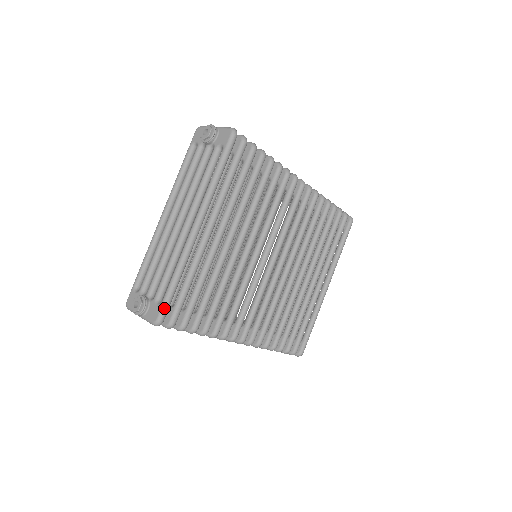
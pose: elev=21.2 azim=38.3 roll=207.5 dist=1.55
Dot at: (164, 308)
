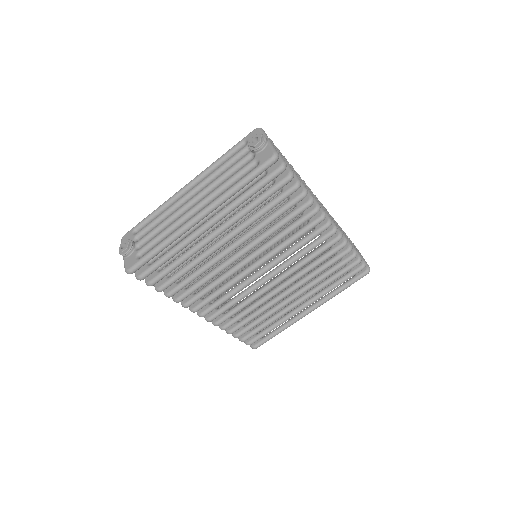
Dot at: (138, 264)
